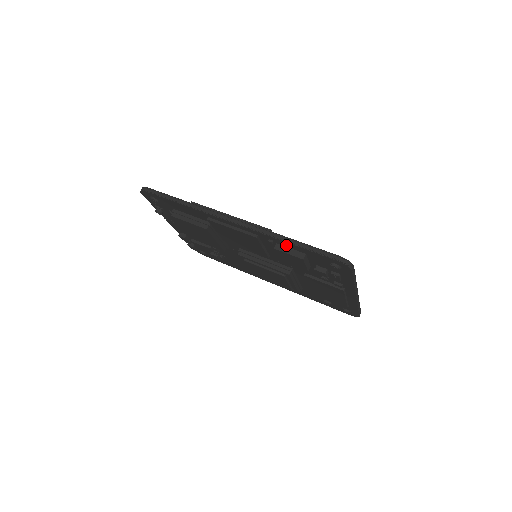
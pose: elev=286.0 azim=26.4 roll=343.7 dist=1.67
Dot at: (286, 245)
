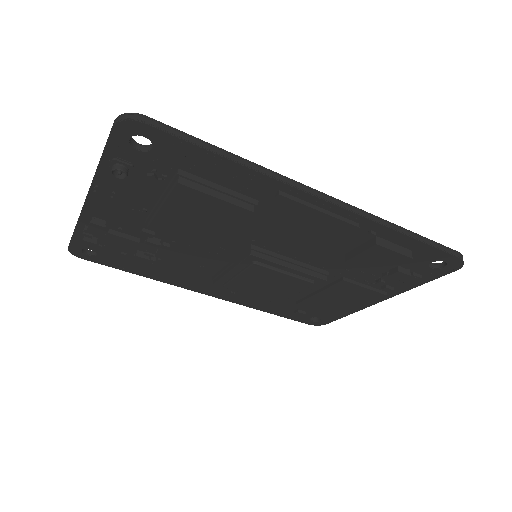
Dot at: (393, 239)
